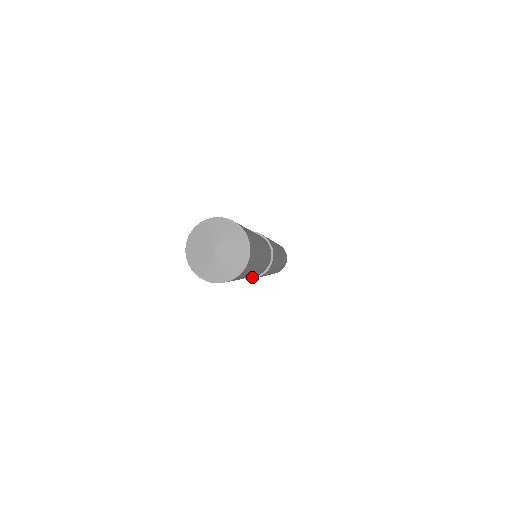
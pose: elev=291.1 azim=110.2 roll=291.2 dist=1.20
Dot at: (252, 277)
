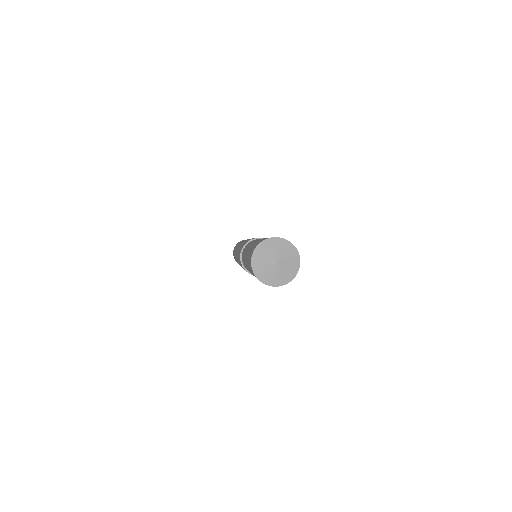
Dot at: occluded
